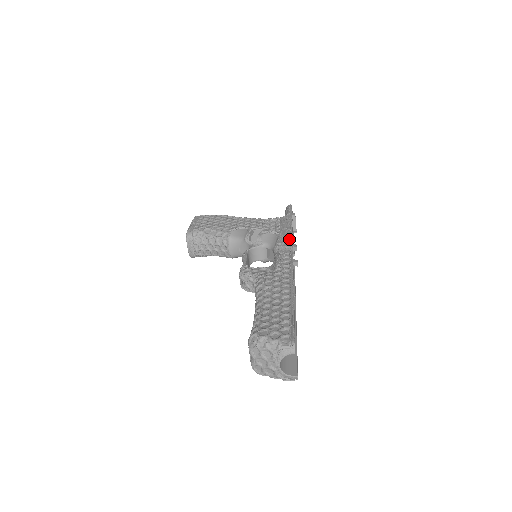
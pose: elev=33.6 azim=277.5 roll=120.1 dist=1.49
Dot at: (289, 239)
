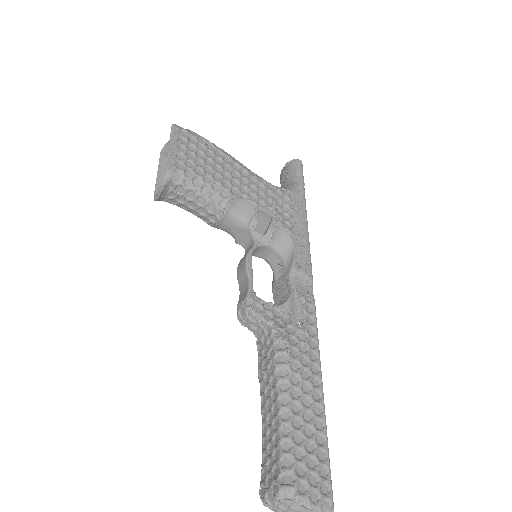
Dot at: (308, 258)
